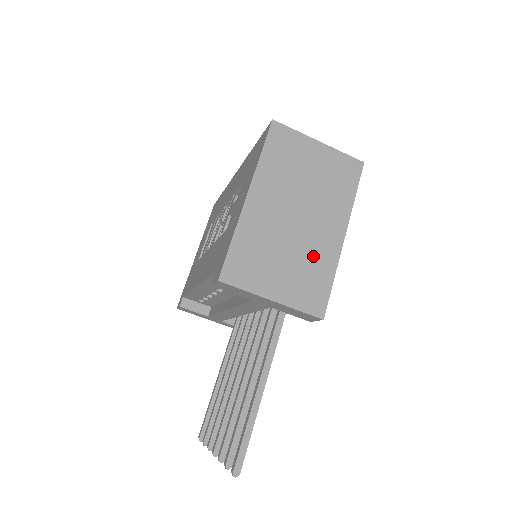
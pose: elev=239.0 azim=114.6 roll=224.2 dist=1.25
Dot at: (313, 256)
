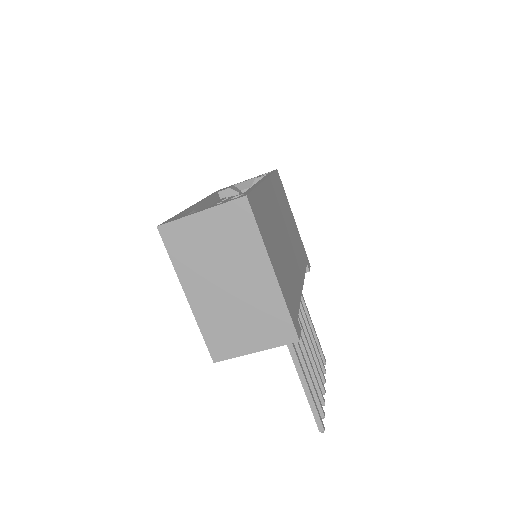
Dot at: (261, 304)
